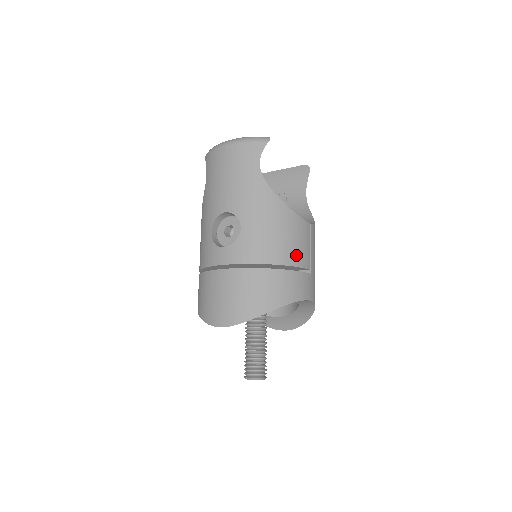
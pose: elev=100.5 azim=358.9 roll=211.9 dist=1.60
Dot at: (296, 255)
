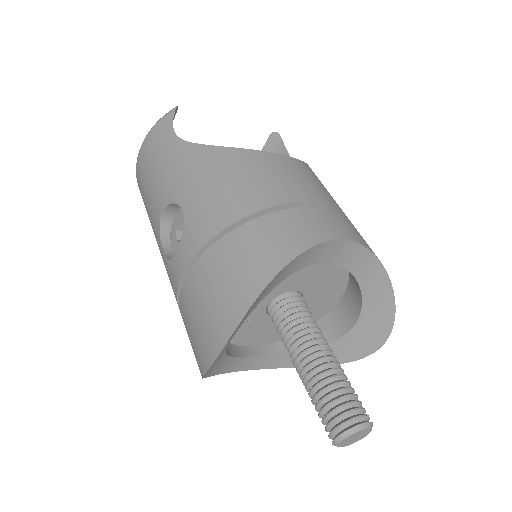
Dot at: (278, 191)
